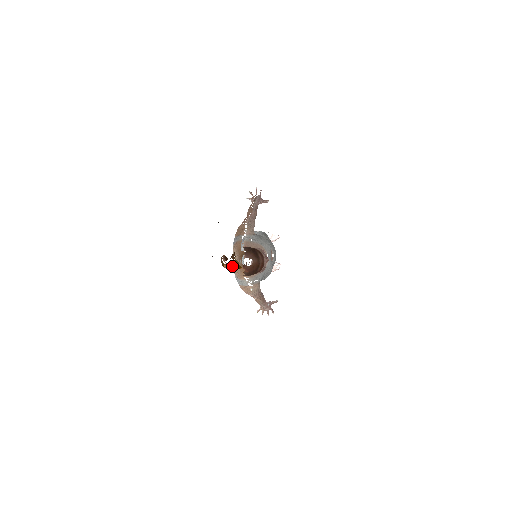
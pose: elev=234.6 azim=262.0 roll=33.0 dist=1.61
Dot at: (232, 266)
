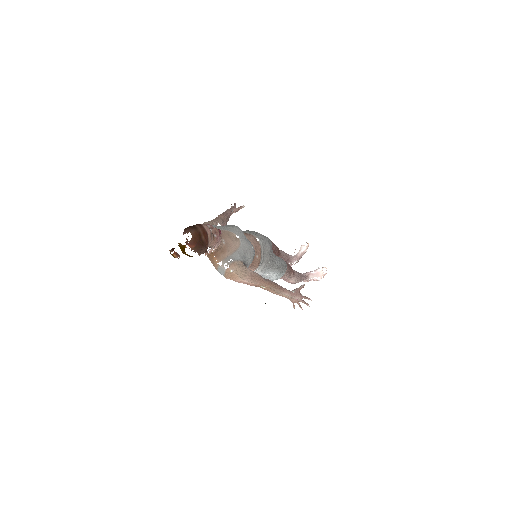
Dot at: occluded
